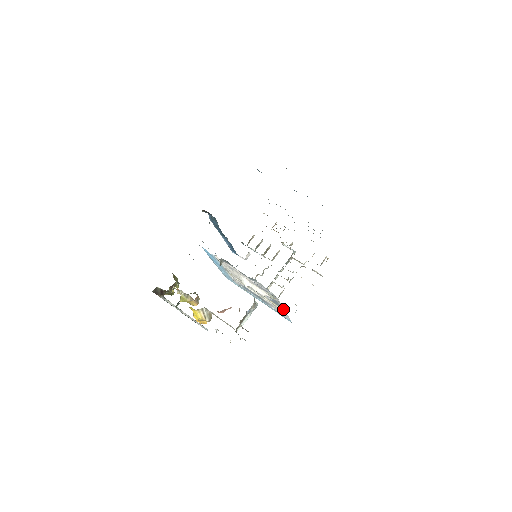
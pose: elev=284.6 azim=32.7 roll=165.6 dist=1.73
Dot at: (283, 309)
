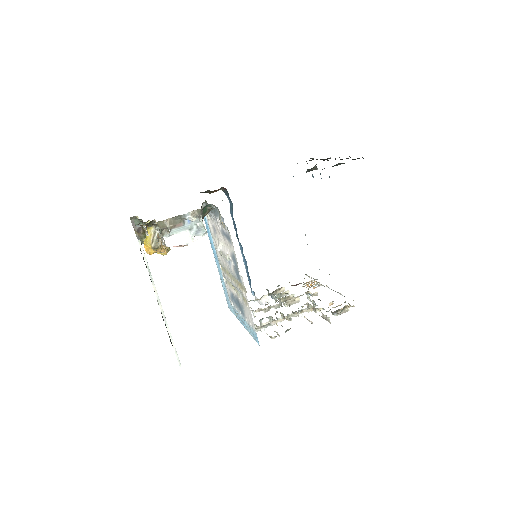
Dot at: (245, 290)
